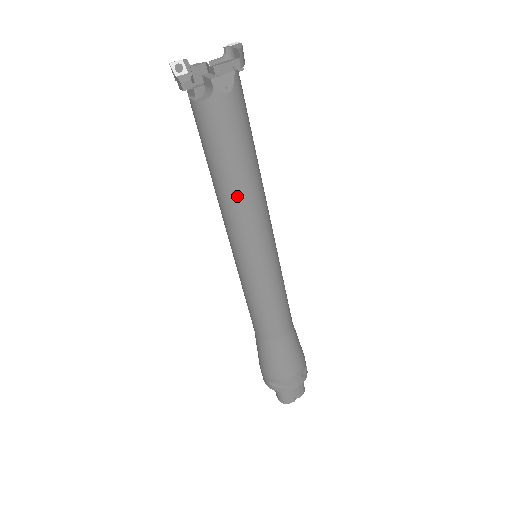
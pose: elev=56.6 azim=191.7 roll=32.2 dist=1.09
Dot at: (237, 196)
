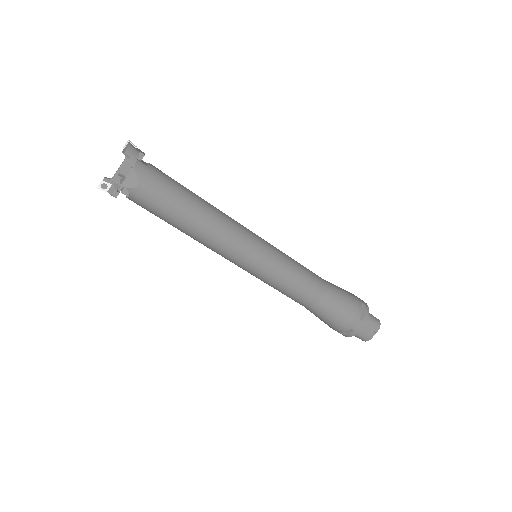
Dot at: (199, 236)
